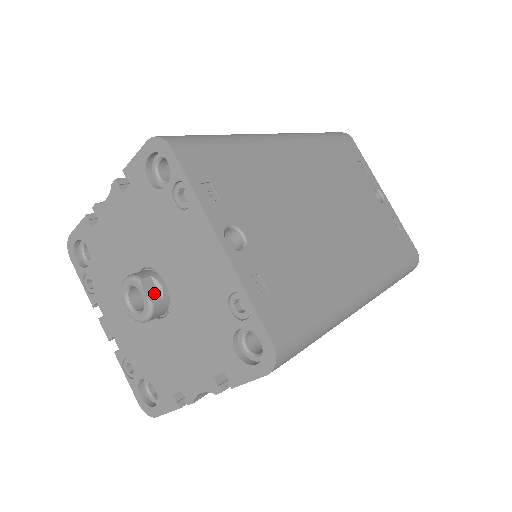
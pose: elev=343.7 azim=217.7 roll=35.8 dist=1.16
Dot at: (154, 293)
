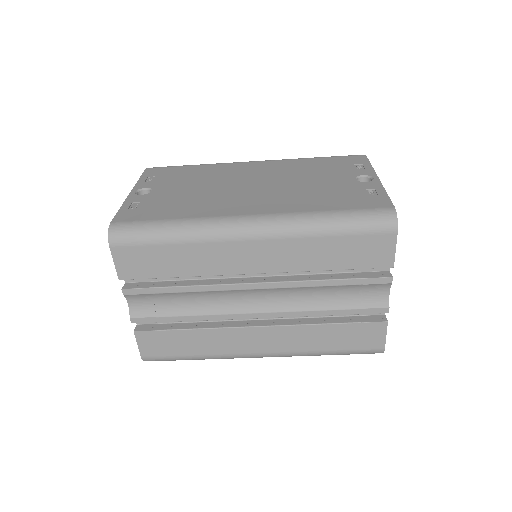
Dot at: occluded
